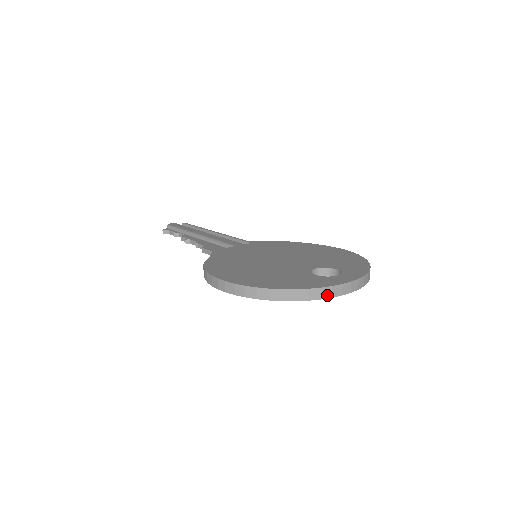
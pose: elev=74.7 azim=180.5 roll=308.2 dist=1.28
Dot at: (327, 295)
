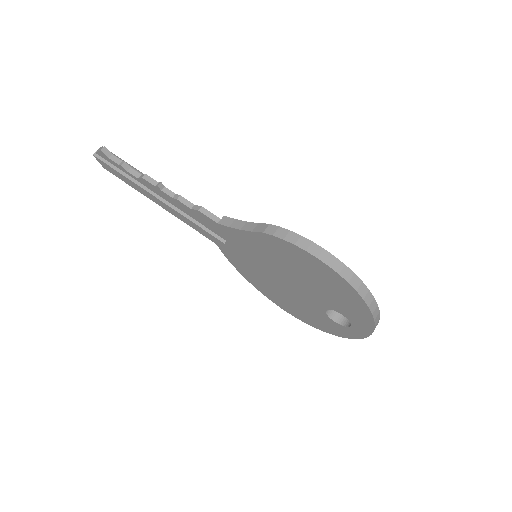
Dot at: occluded
